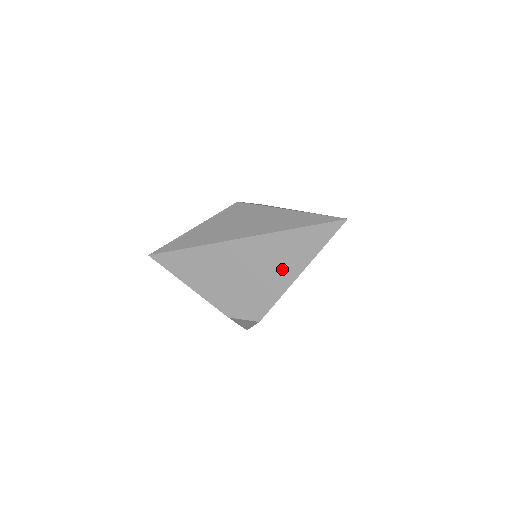
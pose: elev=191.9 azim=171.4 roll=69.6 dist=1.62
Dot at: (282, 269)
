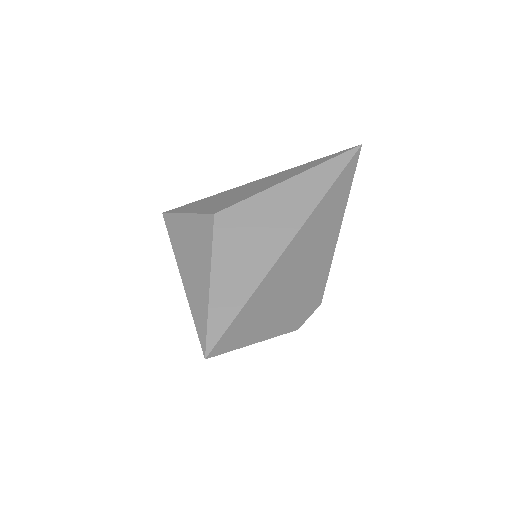
Dot at: (329, 235)
